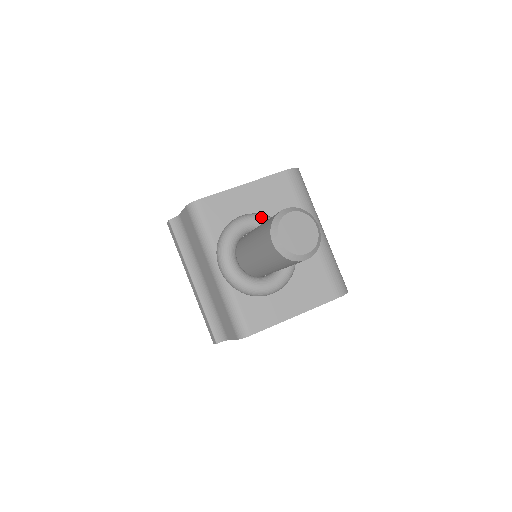
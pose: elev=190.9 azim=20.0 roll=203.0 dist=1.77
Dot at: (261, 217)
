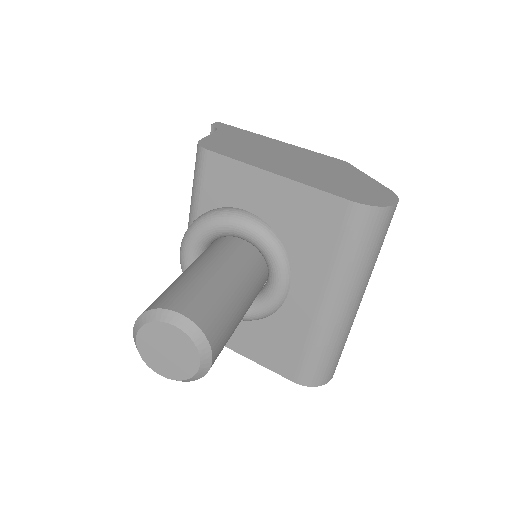
Dot at: (262, 235)
